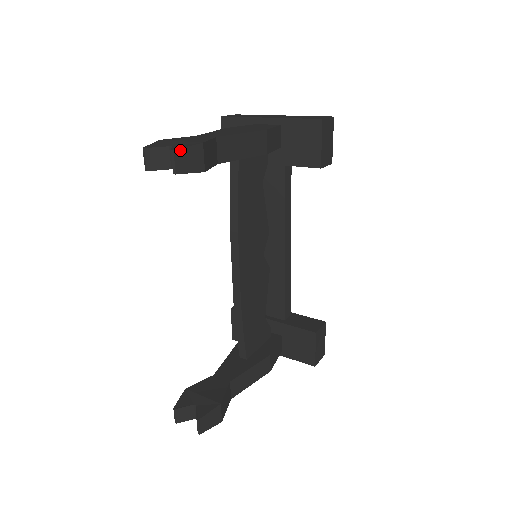
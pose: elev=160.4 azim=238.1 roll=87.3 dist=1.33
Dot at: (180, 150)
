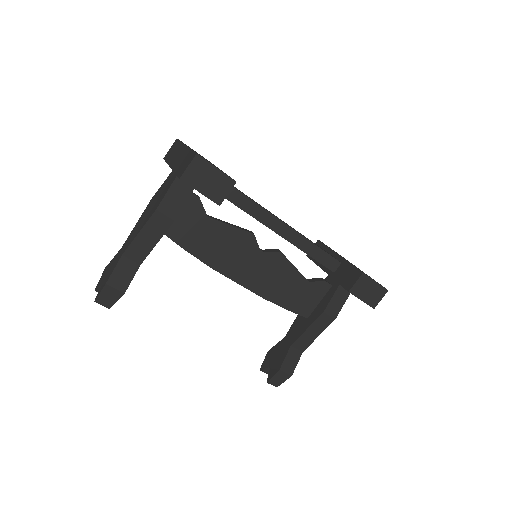
Dot at: (98, 298)
